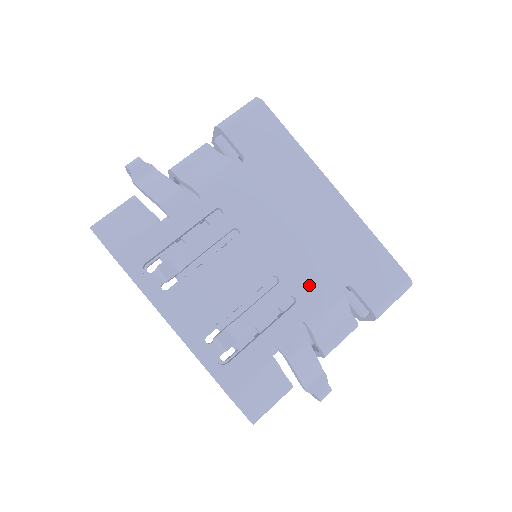
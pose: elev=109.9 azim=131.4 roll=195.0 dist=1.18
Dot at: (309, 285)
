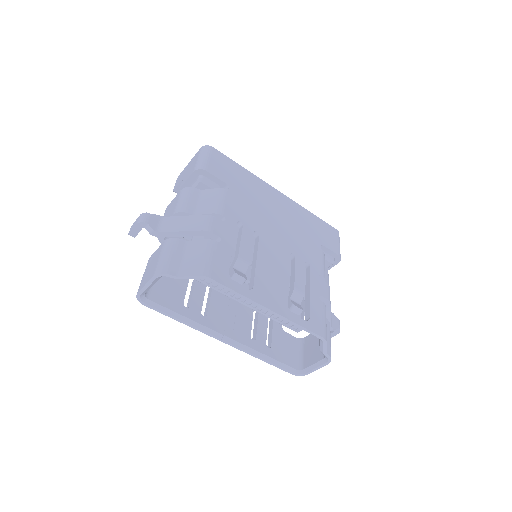
Dot at: (307, 252)
